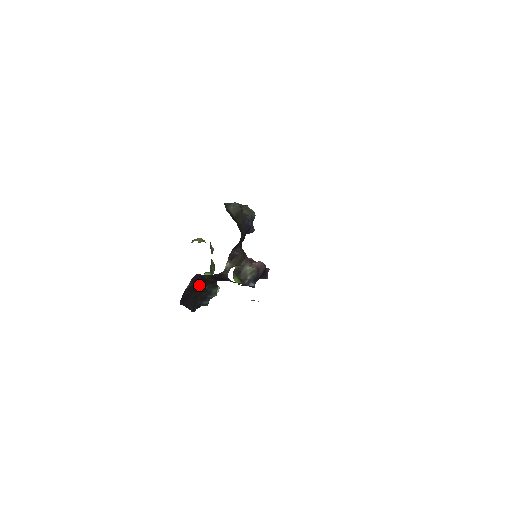
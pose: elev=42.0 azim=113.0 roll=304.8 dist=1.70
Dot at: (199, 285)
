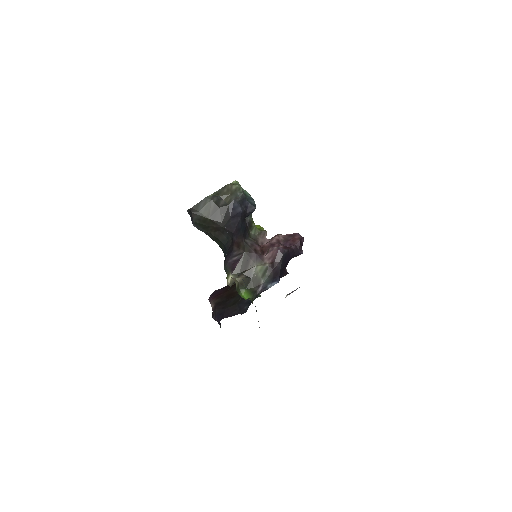
Dot at: (228, 293)
